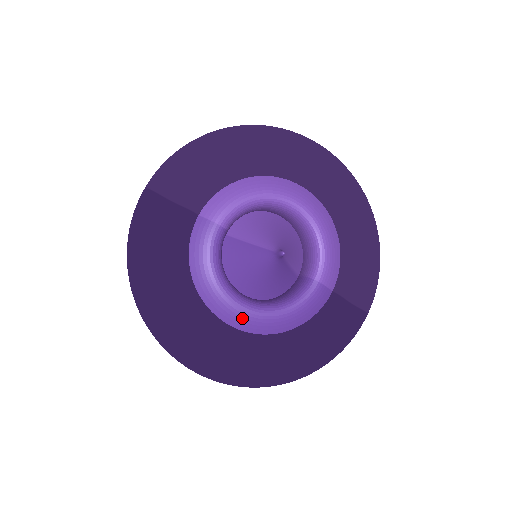
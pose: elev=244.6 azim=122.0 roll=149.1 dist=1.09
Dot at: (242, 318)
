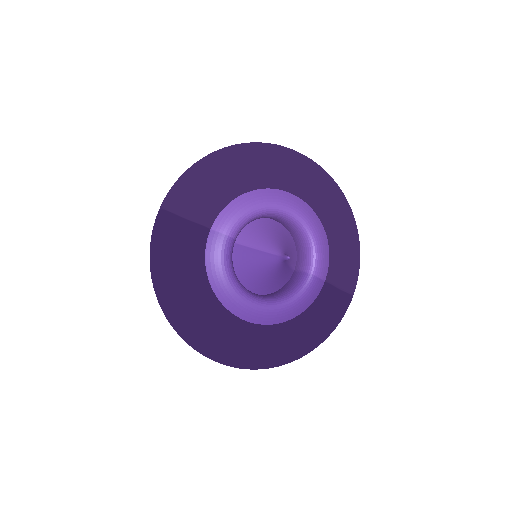
Dot at: (255, 313)
